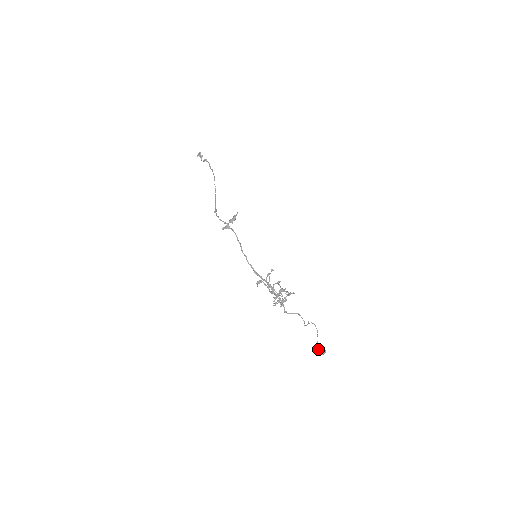
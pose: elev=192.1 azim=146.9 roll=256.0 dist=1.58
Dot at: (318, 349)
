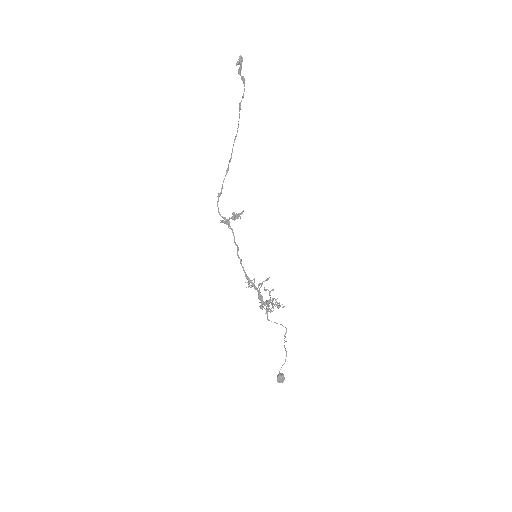
Dot at: (277, 378)
